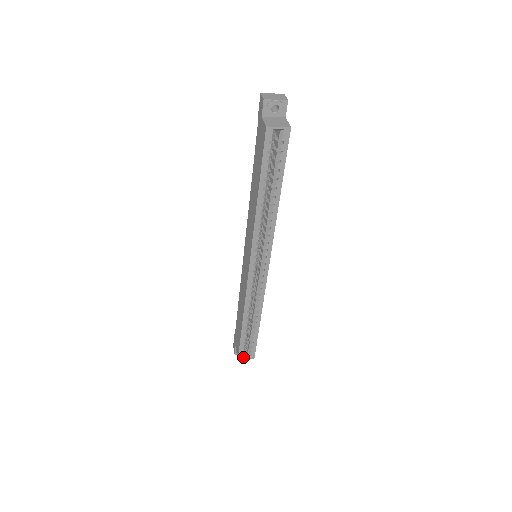
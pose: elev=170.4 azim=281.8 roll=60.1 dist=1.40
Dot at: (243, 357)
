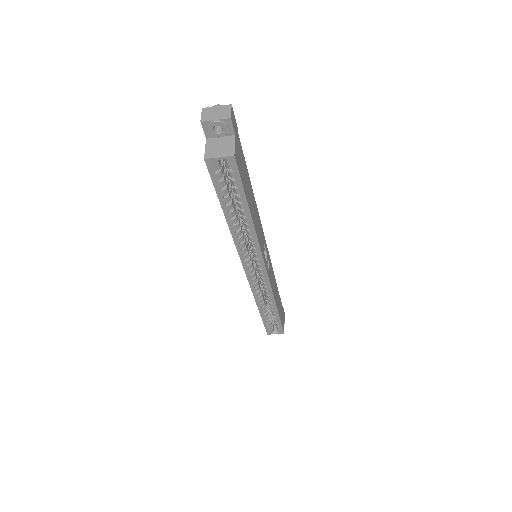
Dot at: (272, 332)
